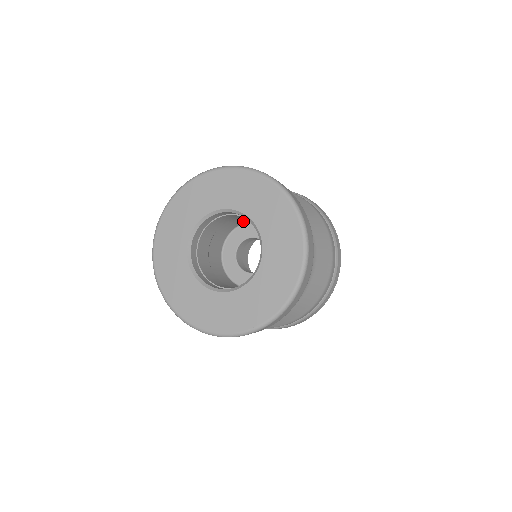
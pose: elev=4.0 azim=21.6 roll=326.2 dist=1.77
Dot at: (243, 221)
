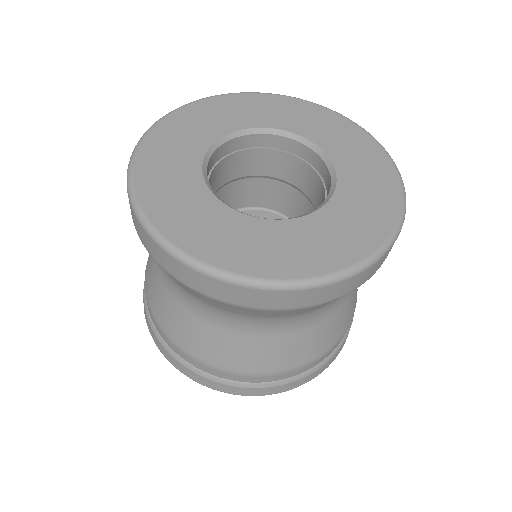
Dot at: (245, 200)
